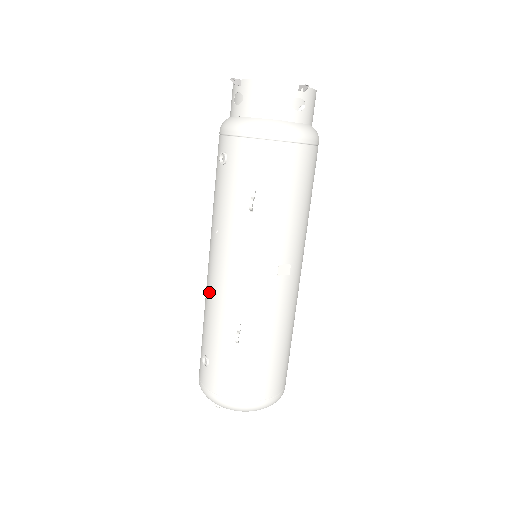
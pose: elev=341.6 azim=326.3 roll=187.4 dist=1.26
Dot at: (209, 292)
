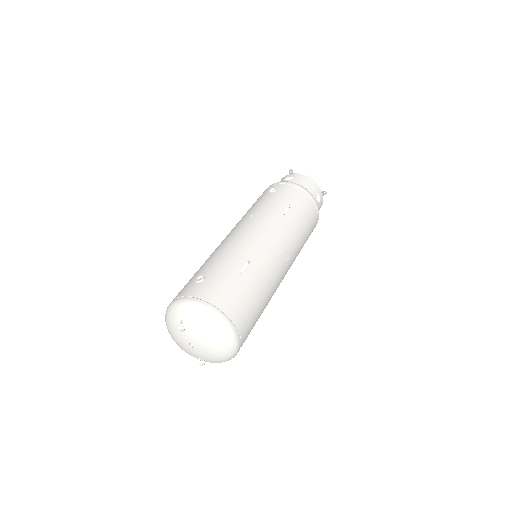
Dot at: (226, 243)
